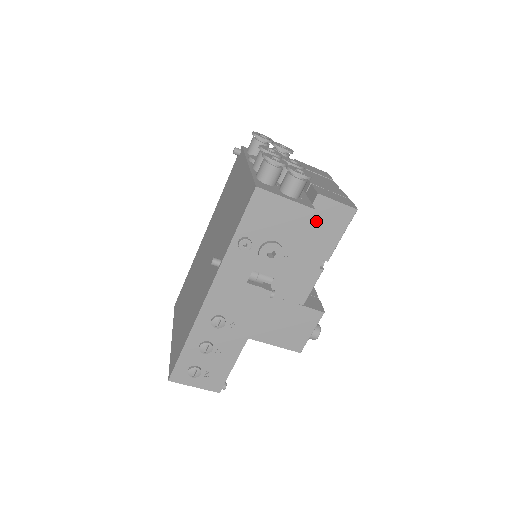
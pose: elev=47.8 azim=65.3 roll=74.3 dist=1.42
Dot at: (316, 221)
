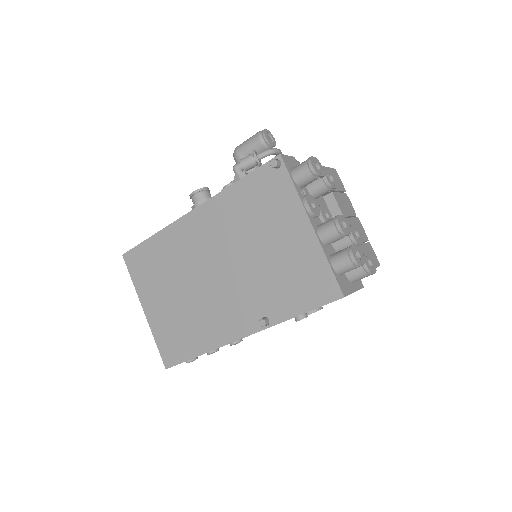
Dot at: occluded
